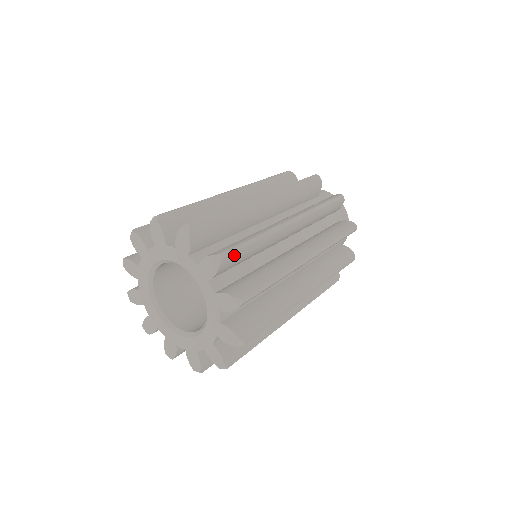
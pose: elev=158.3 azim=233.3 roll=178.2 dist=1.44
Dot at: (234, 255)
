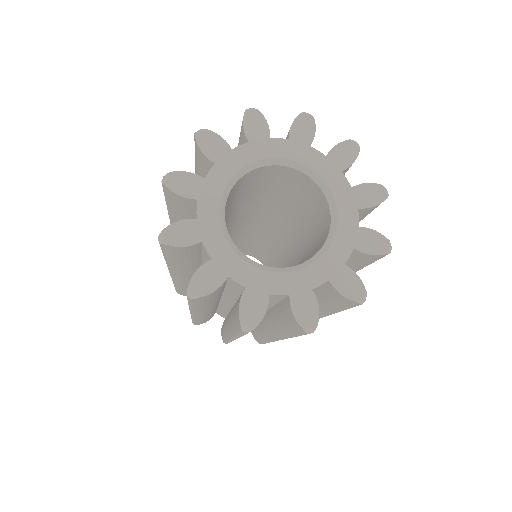
Dot at: occluded
